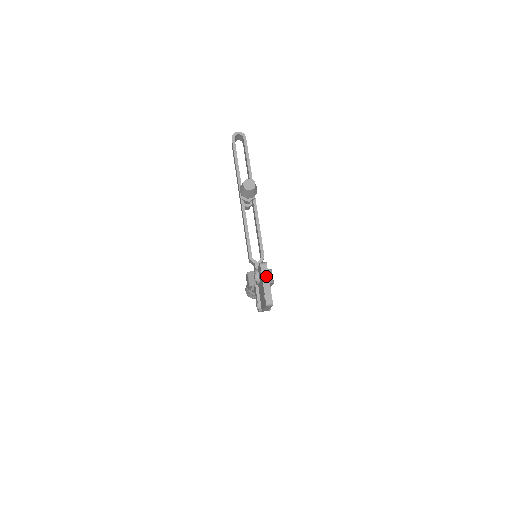
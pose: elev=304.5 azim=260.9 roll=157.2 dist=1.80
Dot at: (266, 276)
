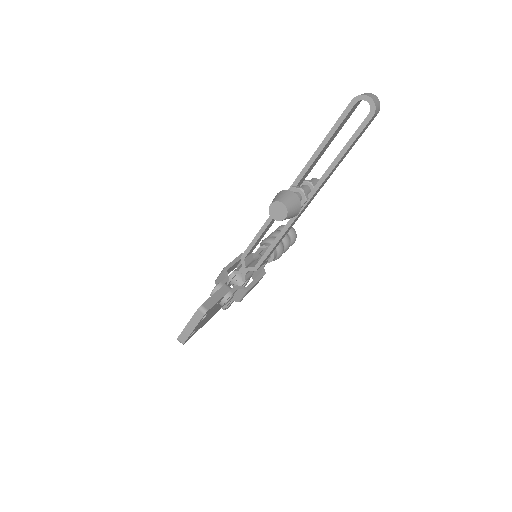
Dot at: (195, 322)
